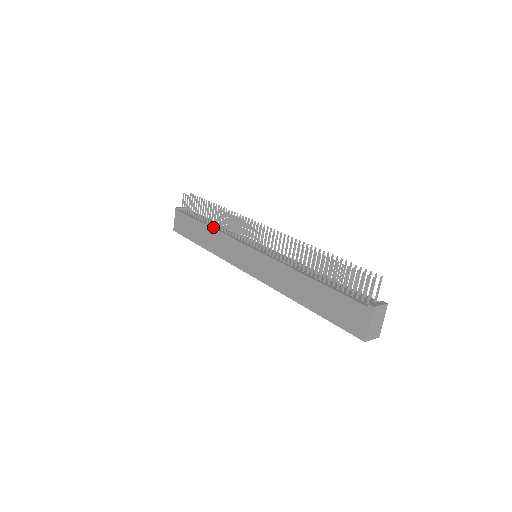
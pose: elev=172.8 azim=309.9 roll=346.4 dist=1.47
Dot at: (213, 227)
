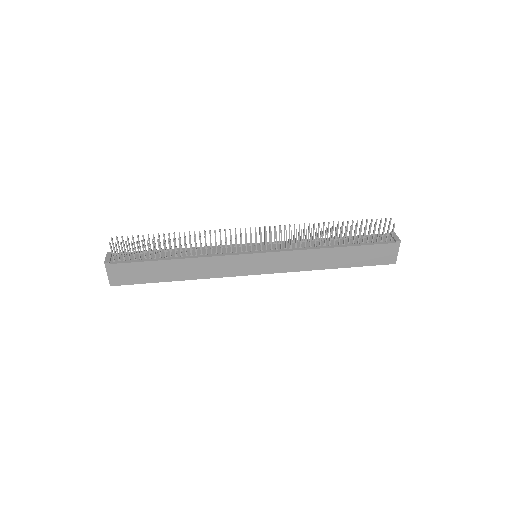
Dot at: (188, 257)
